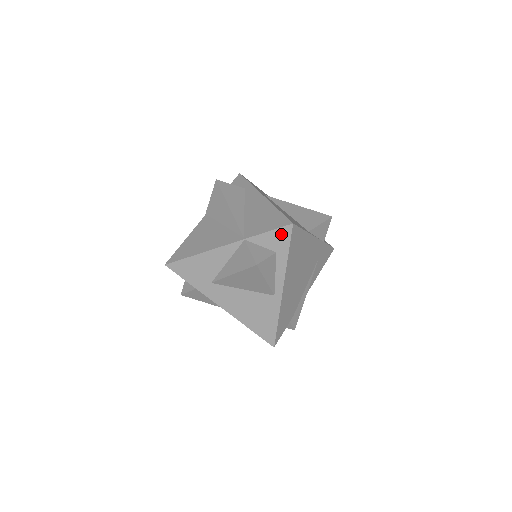
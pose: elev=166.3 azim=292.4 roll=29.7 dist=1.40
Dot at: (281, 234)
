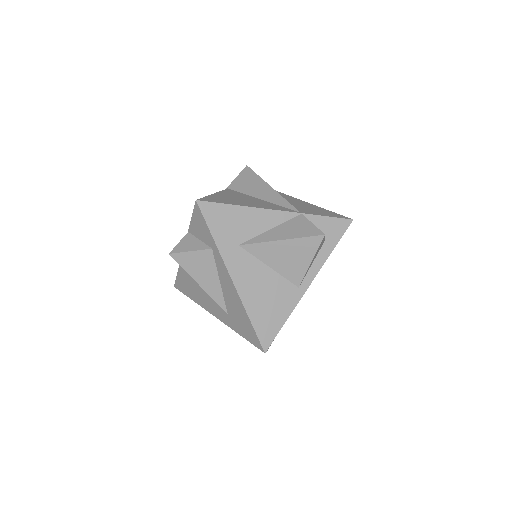
Dot at: (338, 225)
